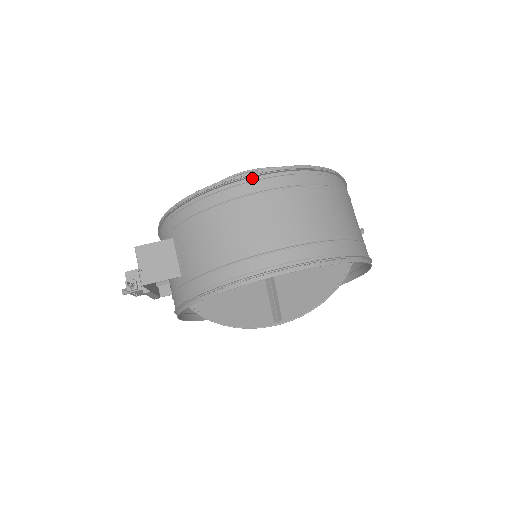
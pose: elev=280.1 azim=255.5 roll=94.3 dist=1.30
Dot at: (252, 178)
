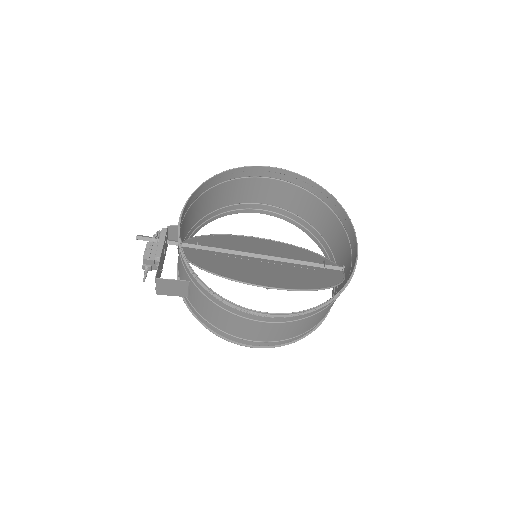
Dot at: (265, 315)
